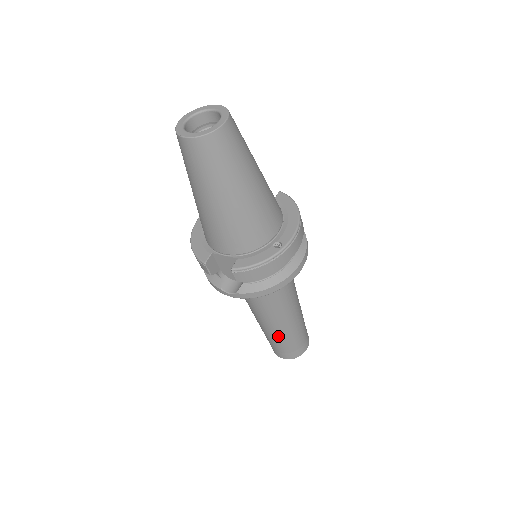
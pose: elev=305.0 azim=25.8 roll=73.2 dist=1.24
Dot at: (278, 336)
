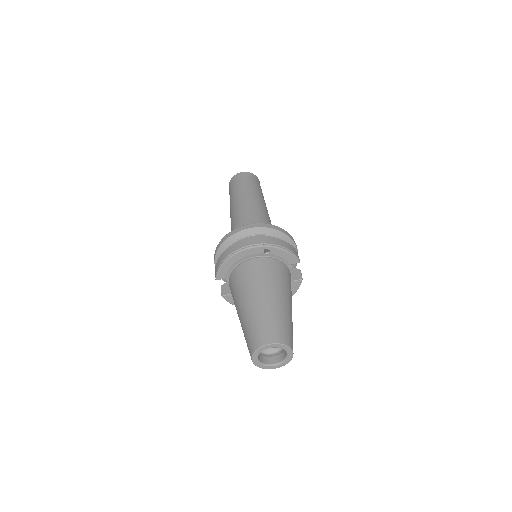
Dot at: occluded
